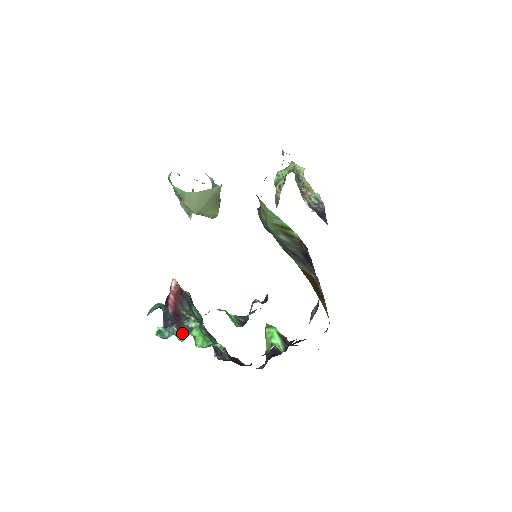
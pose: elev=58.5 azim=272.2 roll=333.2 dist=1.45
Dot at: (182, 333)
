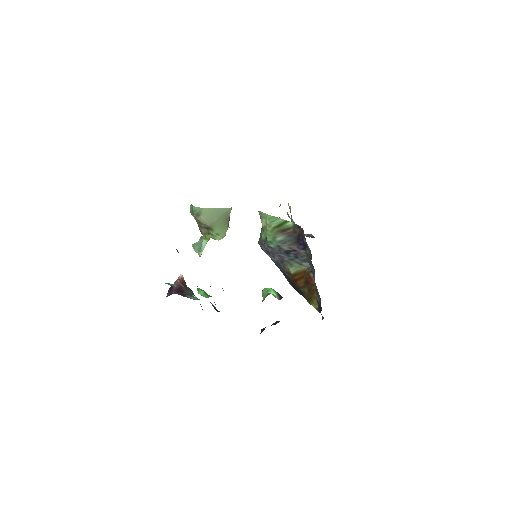
Dot at: occluded
